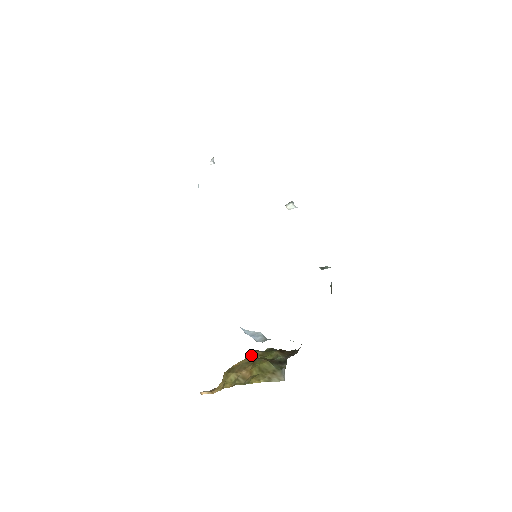
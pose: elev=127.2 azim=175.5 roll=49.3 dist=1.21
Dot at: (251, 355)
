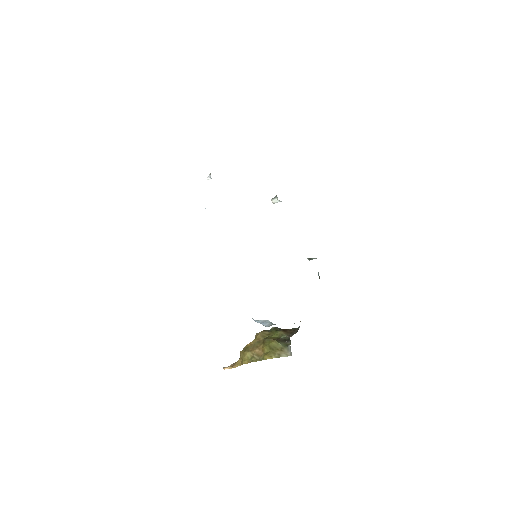
Dot at: (260, 335)
